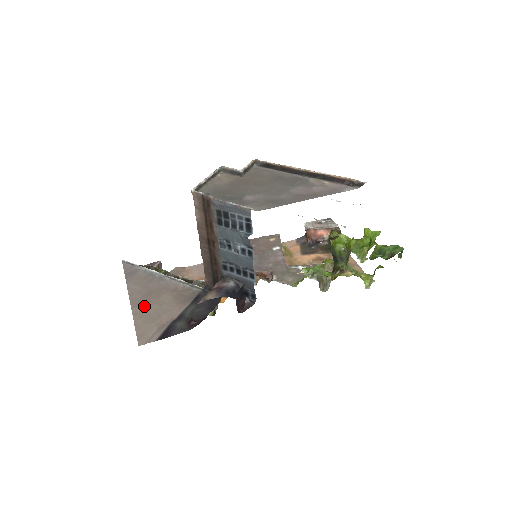
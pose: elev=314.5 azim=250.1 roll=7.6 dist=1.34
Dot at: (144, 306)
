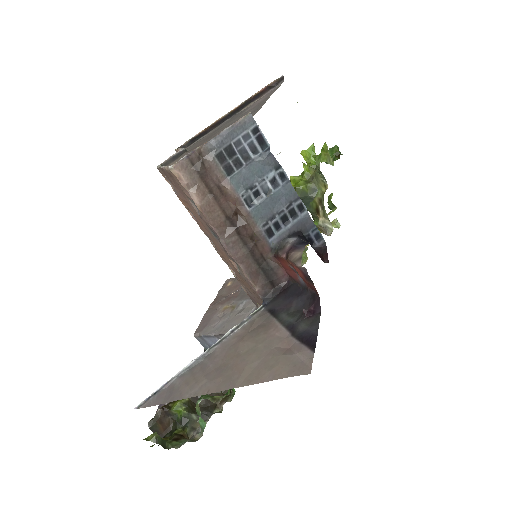
Dot at: (242, 371)
